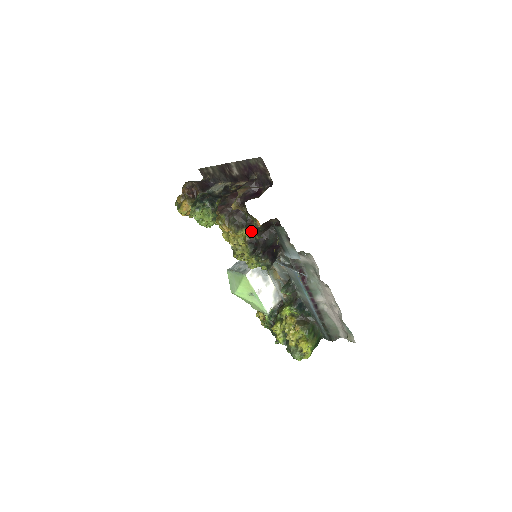
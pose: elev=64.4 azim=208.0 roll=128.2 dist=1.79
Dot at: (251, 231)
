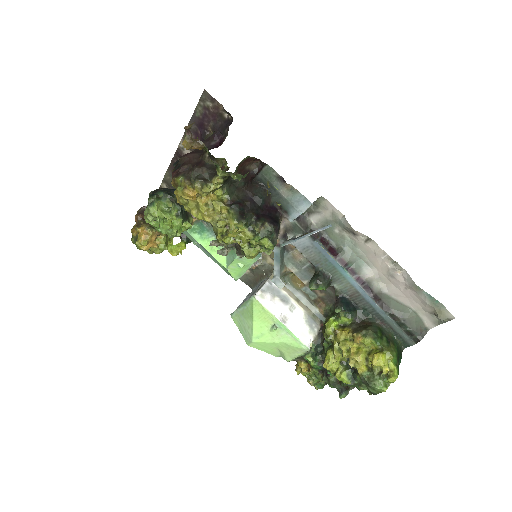
Dot at: (227, 187)
